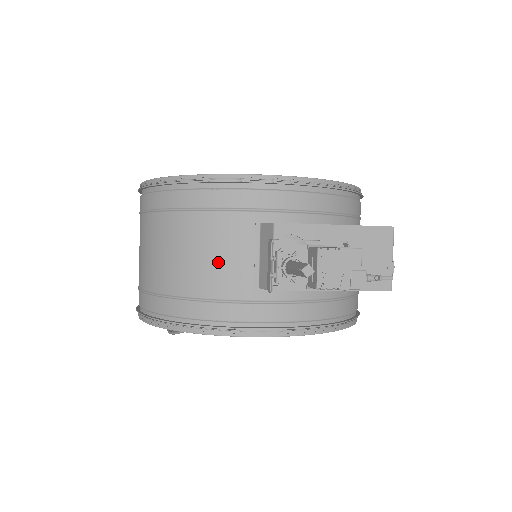
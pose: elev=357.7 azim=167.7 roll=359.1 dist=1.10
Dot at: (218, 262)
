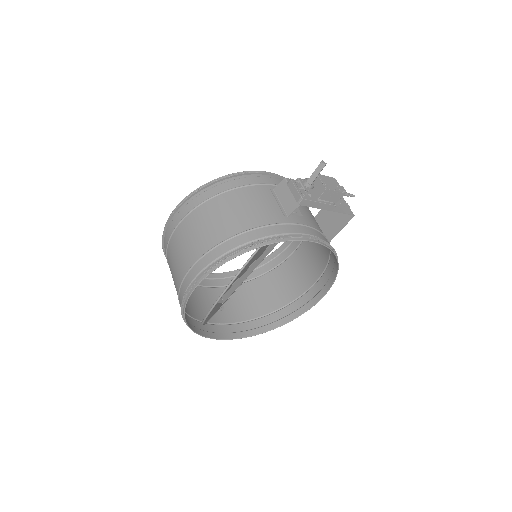
Dot at: (258, 208)
